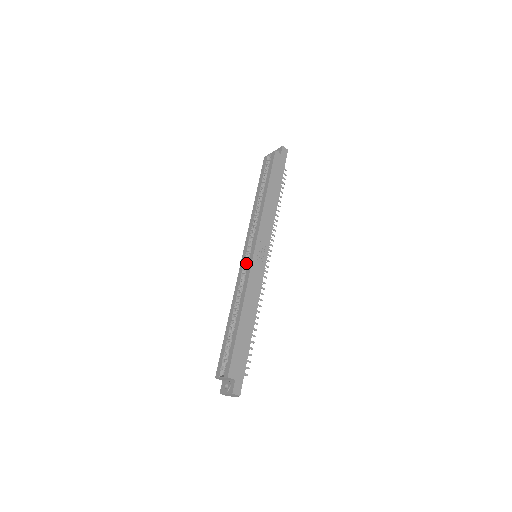
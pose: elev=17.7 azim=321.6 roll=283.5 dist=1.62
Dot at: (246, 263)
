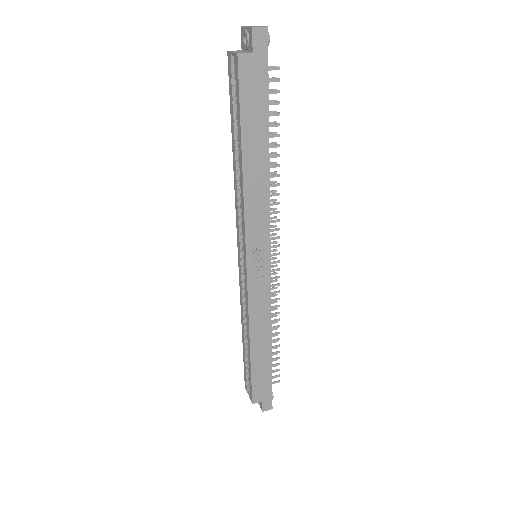
Dot at: occluded
